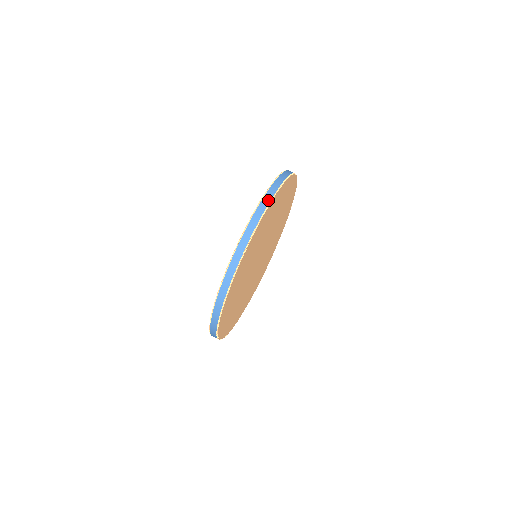
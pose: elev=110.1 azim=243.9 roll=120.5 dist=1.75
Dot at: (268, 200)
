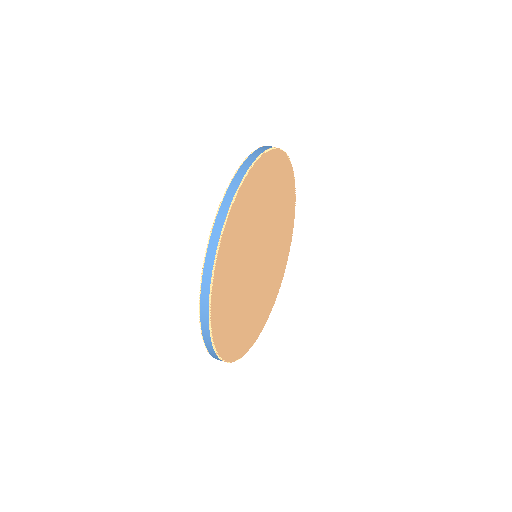
Dot at: (233, 192)
